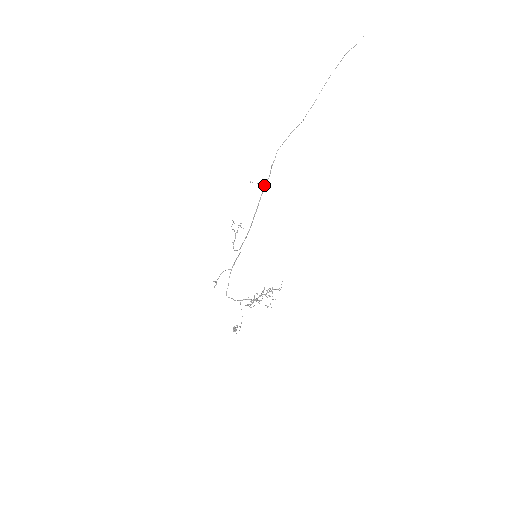
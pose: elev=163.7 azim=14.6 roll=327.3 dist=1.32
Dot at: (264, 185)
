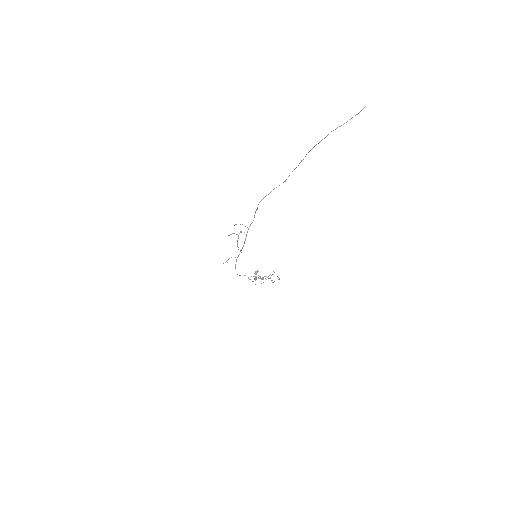
Dot at: (249, 226)
